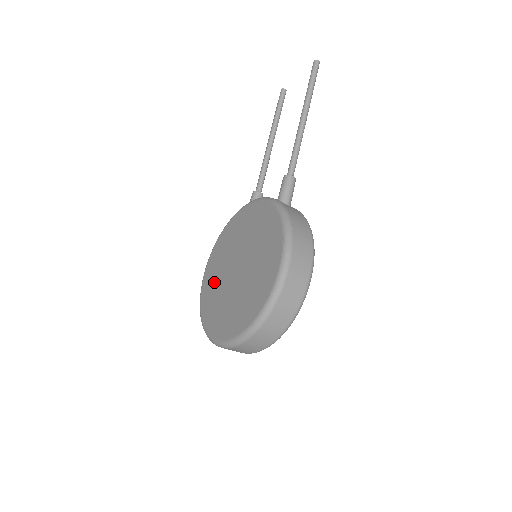
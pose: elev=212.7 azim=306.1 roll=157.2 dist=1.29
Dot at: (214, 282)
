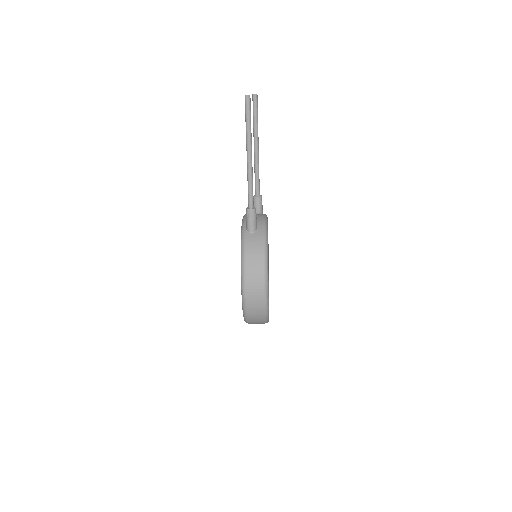
Dot at: occluded
